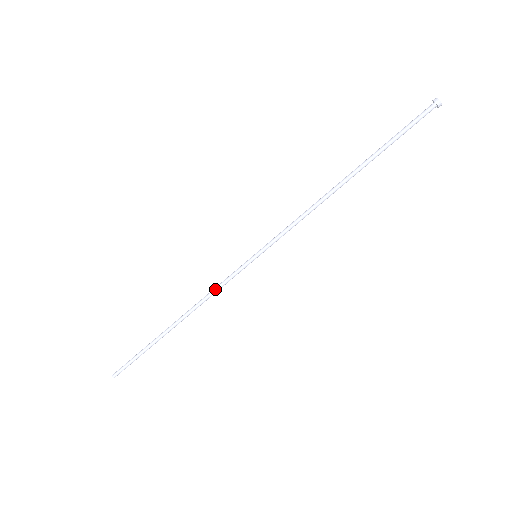
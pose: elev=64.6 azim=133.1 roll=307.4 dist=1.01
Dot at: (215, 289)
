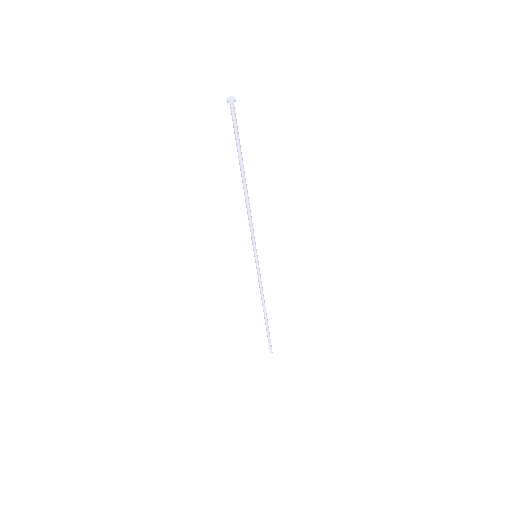
Dot at: (259, 285)
